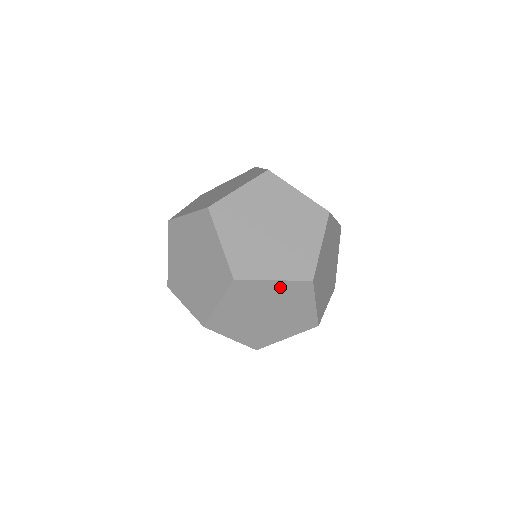
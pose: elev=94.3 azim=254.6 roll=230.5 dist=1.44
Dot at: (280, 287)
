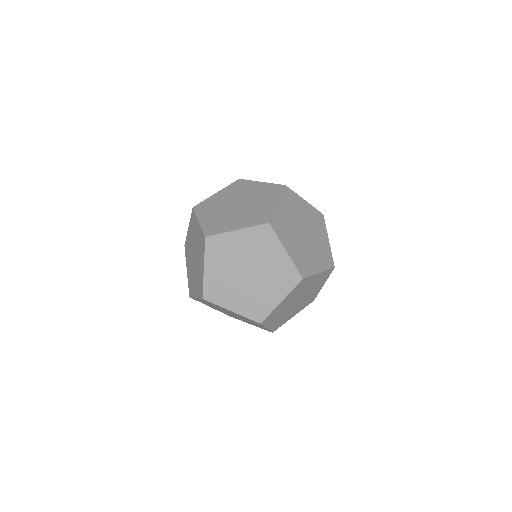
Dot at: (289, 297)
